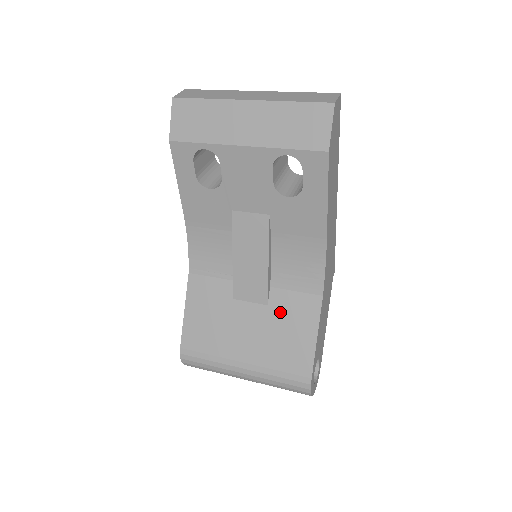
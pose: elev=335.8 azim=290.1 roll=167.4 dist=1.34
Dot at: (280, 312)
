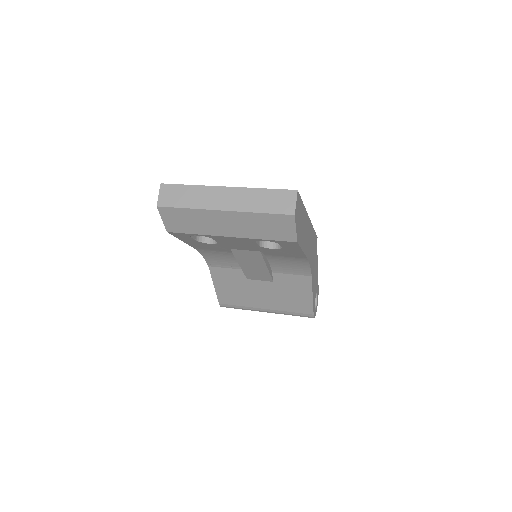
Dot at: (283, 285)
